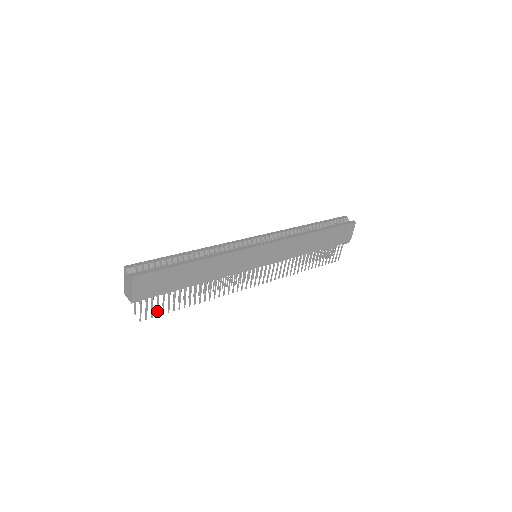
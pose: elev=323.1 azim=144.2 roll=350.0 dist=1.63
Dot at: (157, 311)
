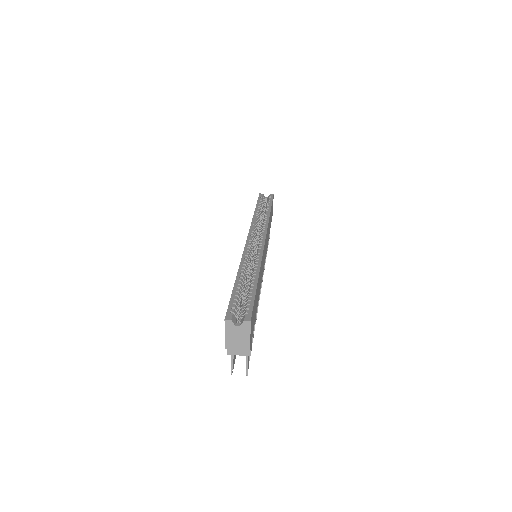
Dot at: (249, 354)
